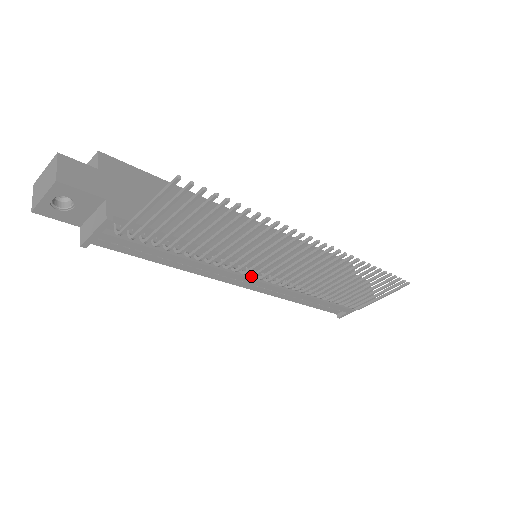
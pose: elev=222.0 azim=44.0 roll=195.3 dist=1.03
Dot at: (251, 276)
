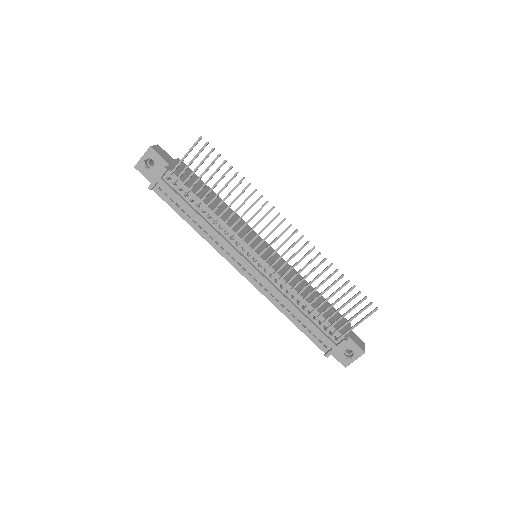
Dot at: (242, 249)
